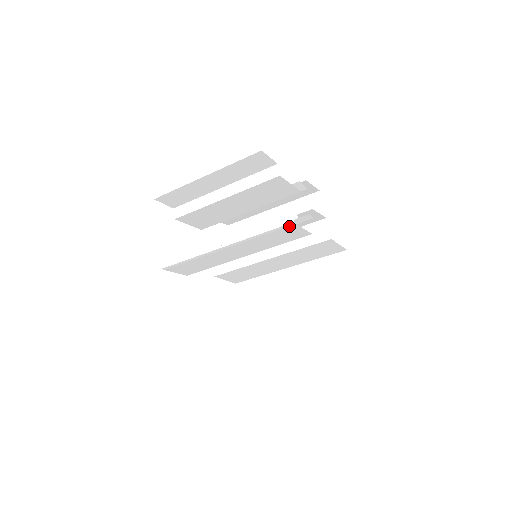
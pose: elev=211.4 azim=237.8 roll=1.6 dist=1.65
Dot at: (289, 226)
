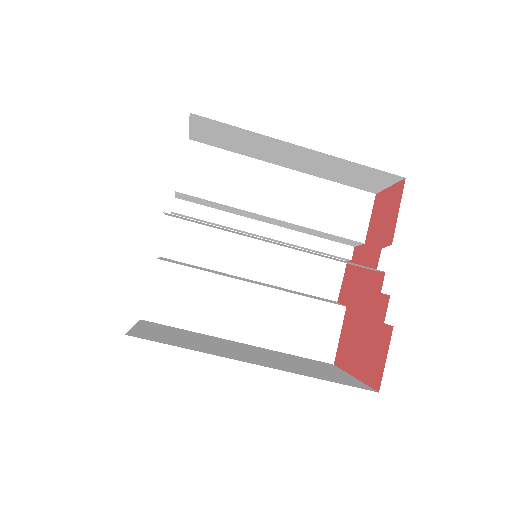
Dot at: (366, 198)
